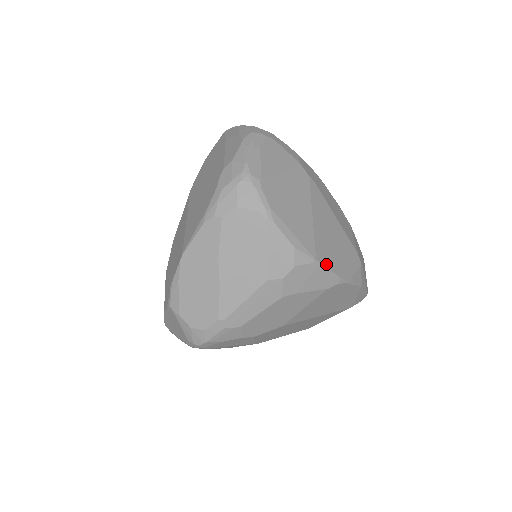
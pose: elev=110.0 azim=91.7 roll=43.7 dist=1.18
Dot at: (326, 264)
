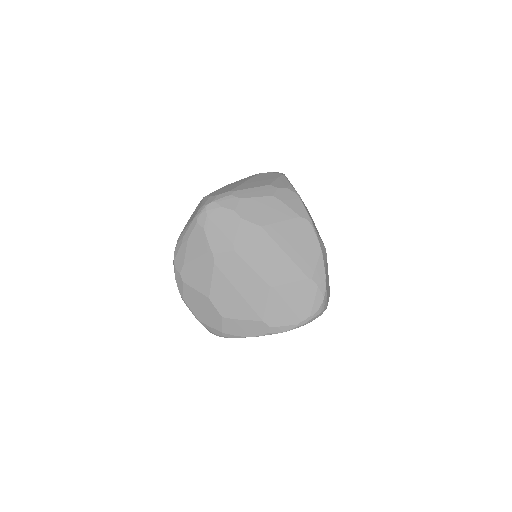
Dot at: (304, 205)
